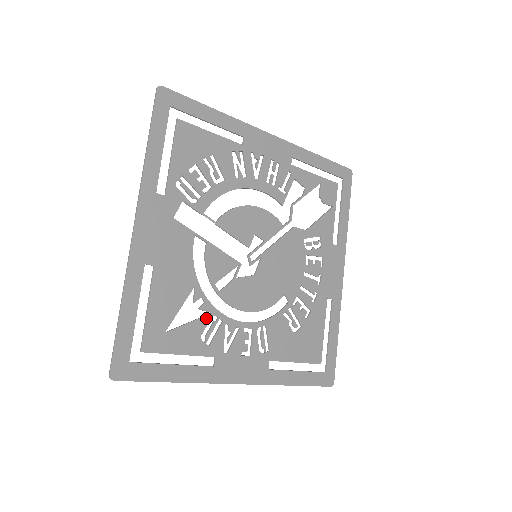
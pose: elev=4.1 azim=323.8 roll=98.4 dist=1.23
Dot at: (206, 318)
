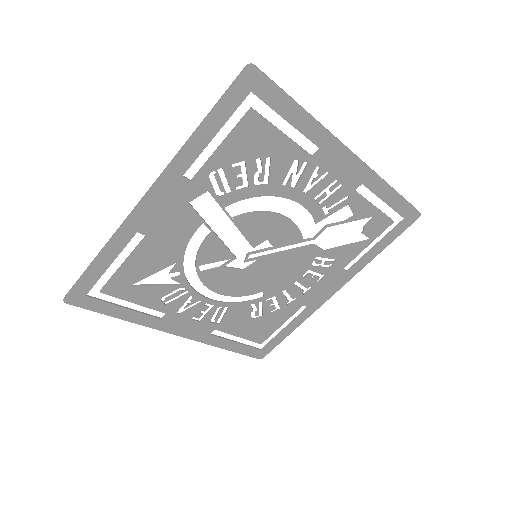
Dot at: (175, 287)
